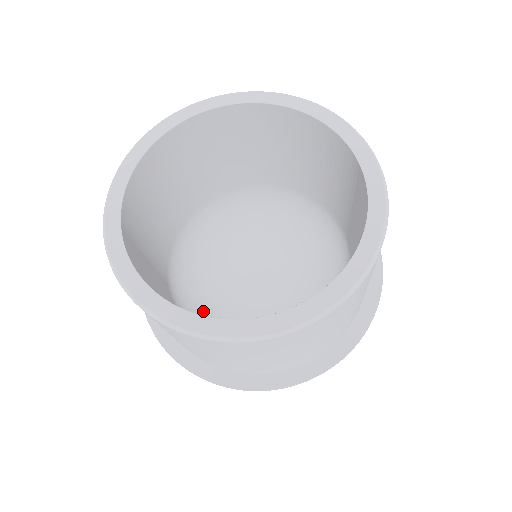
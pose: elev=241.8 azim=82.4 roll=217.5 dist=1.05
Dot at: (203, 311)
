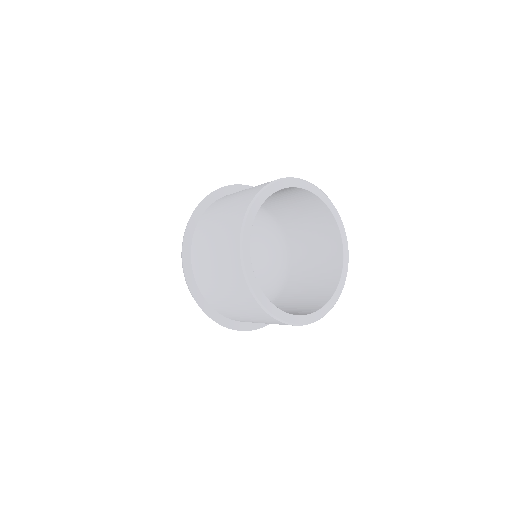
Dot at: occluded
